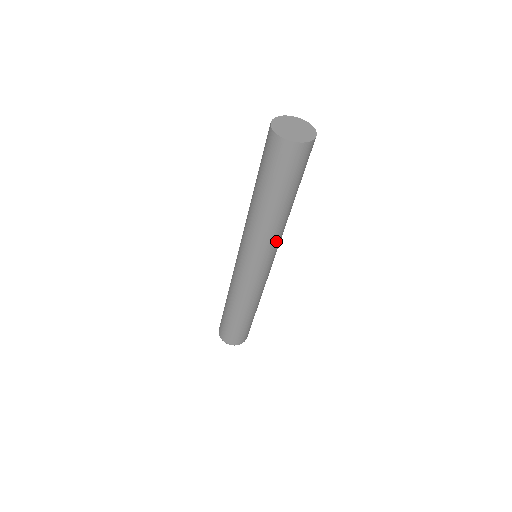
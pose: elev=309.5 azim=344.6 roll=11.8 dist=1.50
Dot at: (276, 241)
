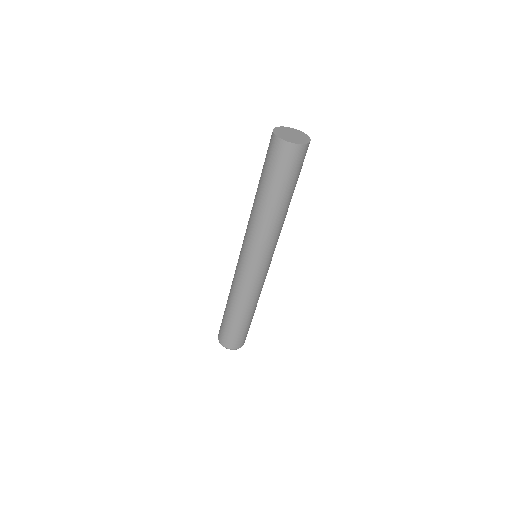
Dot at: (262, 238)
